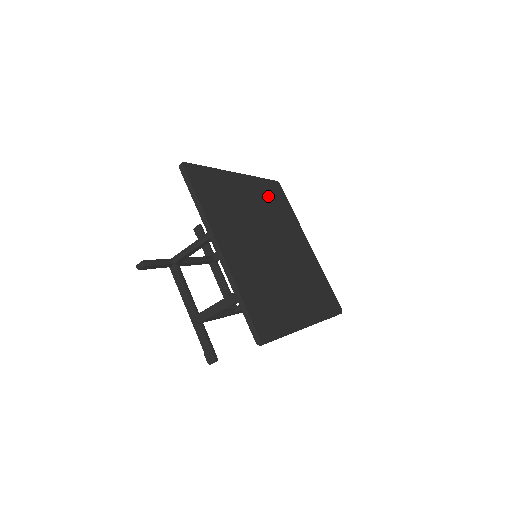
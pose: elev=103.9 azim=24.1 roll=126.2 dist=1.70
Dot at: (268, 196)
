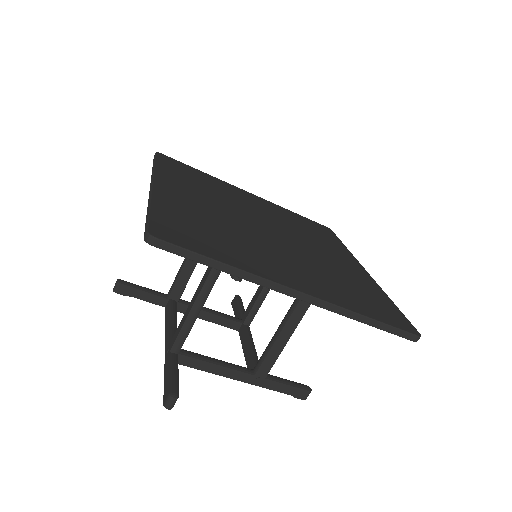
Dot at: (186, 179)
